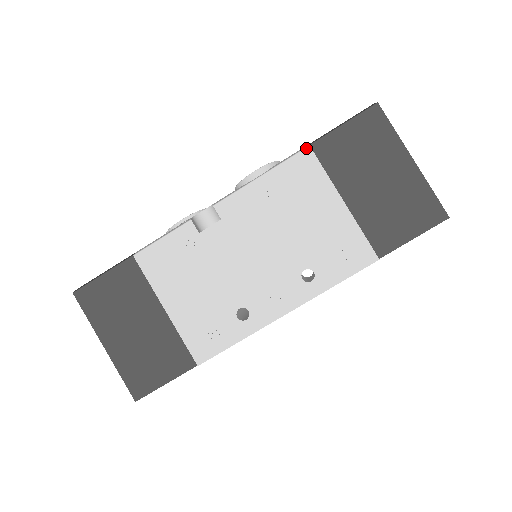
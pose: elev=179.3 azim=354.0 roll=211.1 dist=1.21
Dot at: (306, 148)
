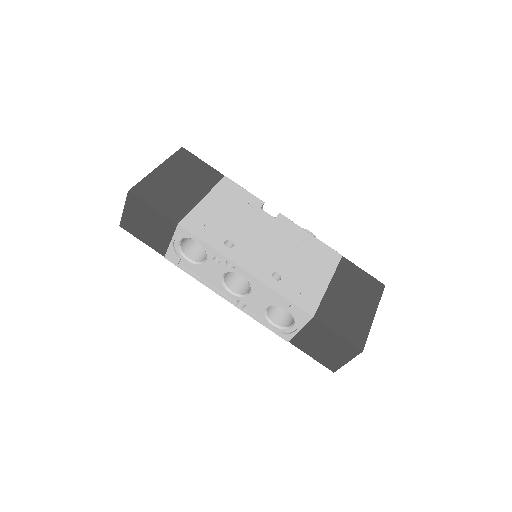
Dot at: (340, 254)
